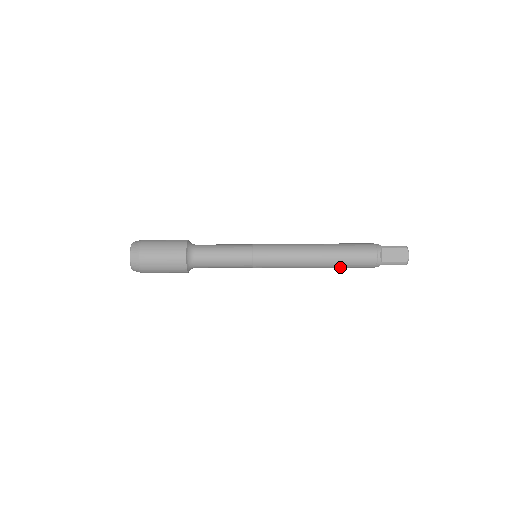
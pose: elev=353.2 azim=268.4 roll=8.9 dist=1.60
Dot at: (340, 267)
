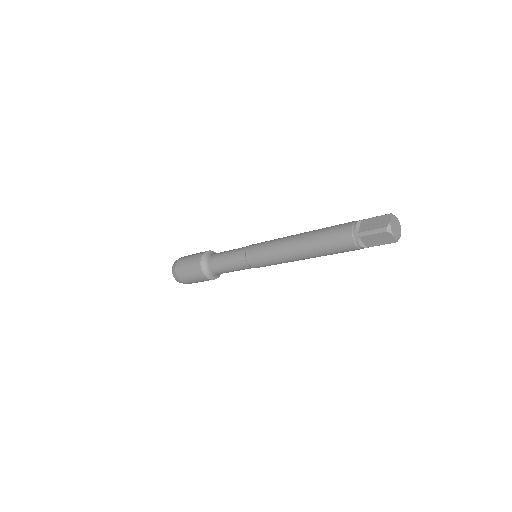
Dot at: (320, 250)
